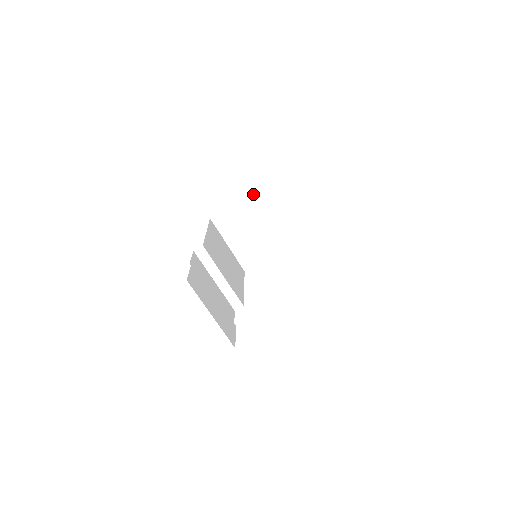
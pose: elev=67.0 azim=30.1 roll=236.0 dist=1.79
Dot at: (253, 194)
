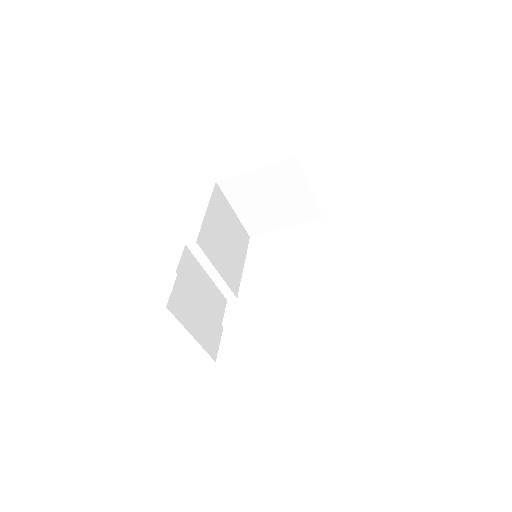
Dot at: (269, 165)
